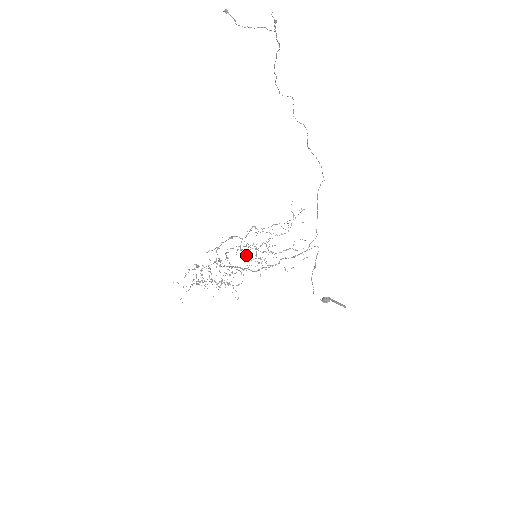
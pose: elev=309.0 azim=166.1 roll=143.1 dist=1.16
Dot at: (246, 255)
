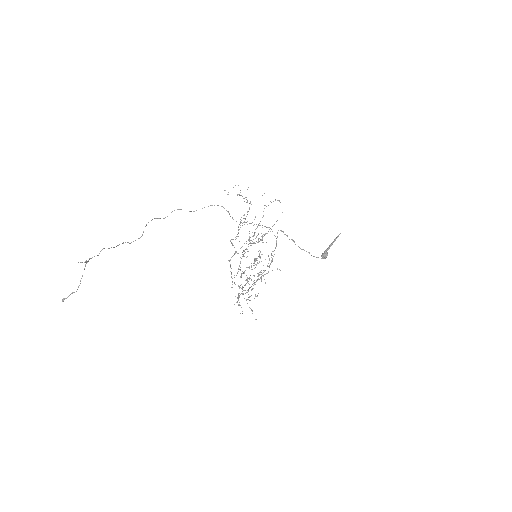
Dot at: occluded
